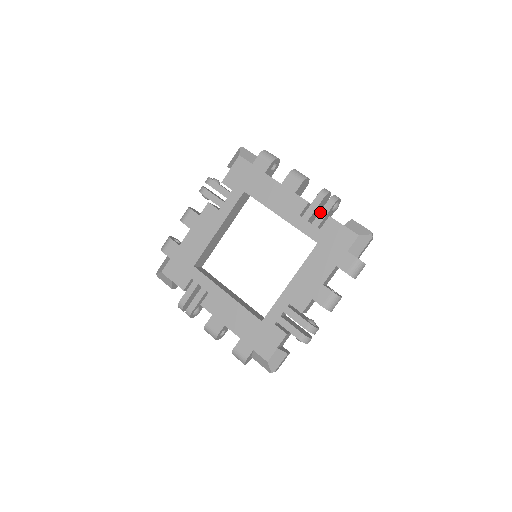
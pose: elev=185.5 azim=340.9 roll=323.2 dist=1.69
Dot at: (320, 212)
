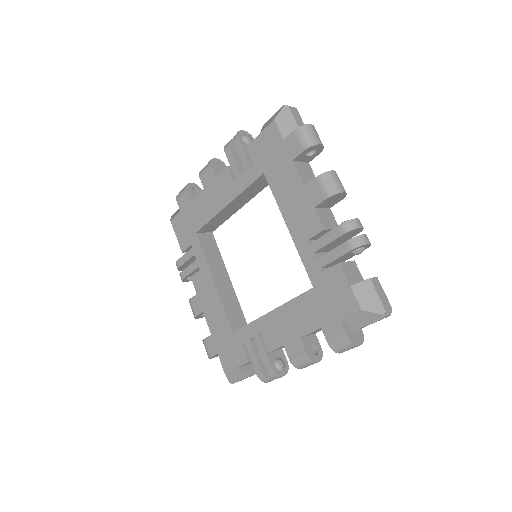
Dot at: (331, 251)
